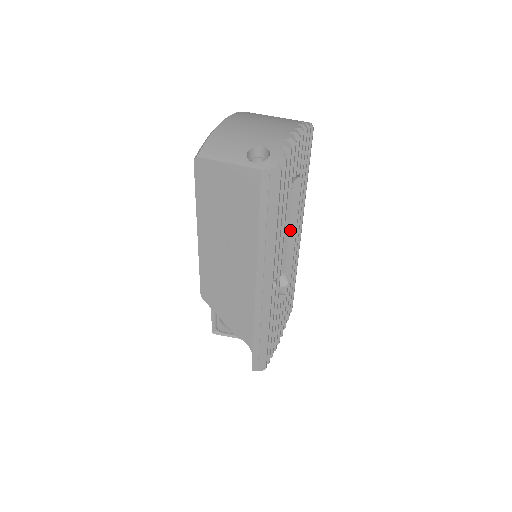
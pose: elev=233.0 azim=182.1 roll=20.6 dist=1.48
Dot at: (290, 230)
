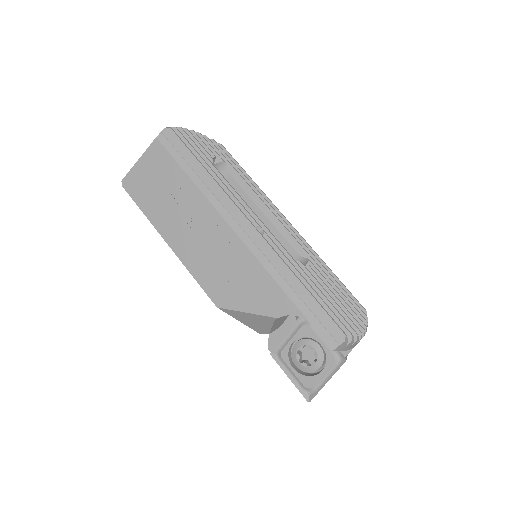
Dot at: (265, 214)
